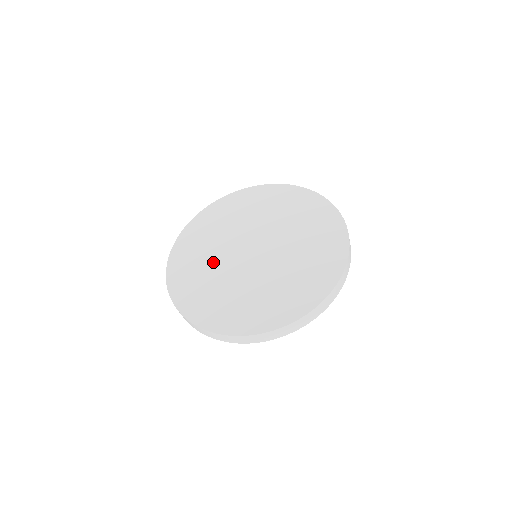
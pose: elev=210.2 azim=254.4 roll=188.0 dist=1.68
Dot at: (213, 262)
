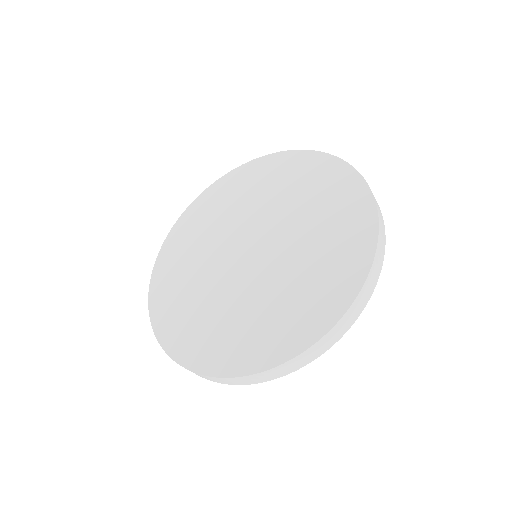
Dot at: (201, 265)
